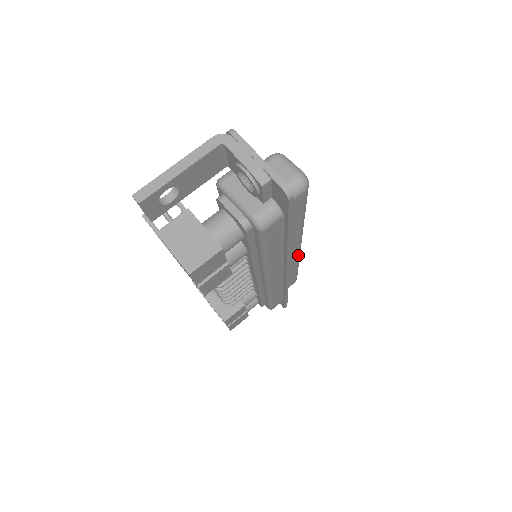
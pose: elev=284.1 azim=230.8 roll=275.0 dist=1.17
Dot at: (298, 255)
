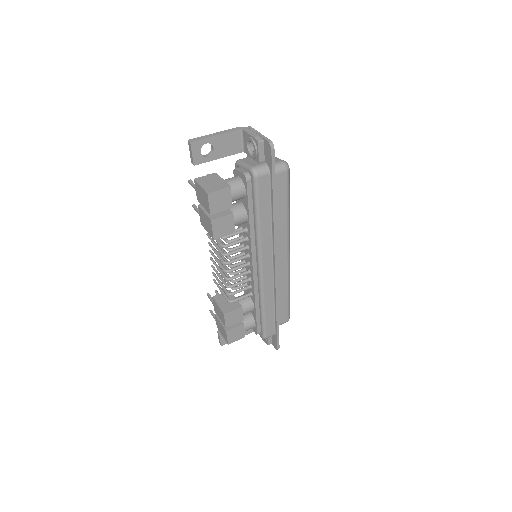
Dot at: (287, 267)
